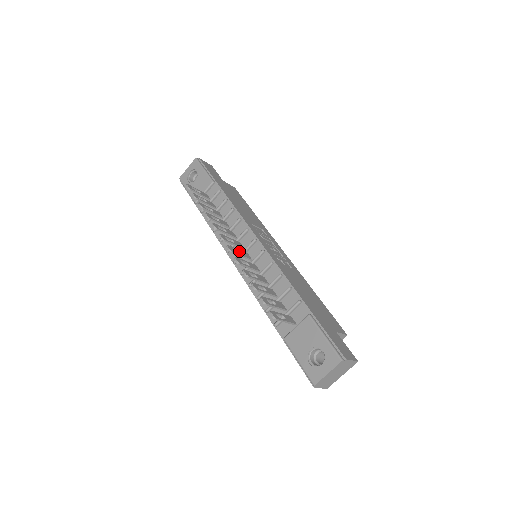
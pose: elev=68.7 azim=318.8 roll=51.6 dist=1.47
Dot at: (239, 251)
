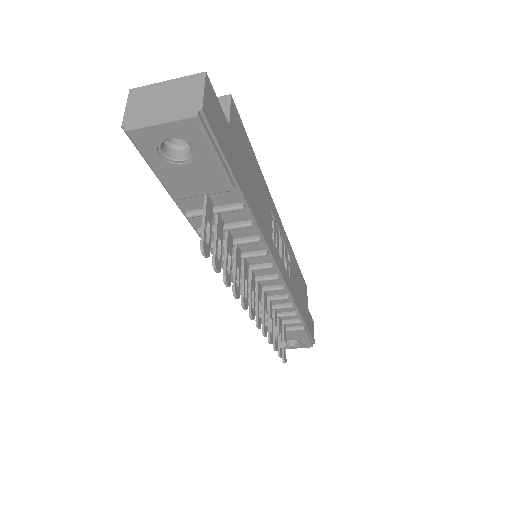
Dot at: (258, 301)
